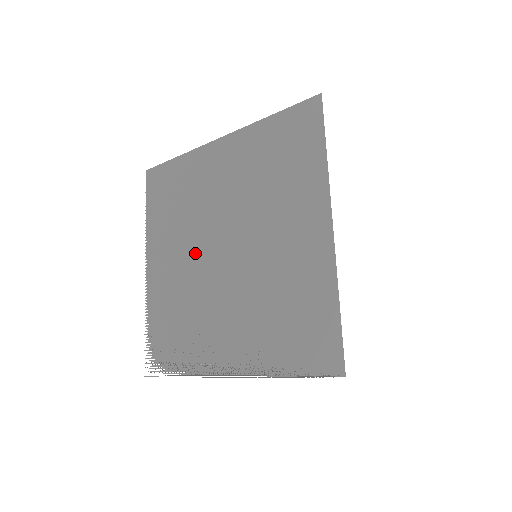
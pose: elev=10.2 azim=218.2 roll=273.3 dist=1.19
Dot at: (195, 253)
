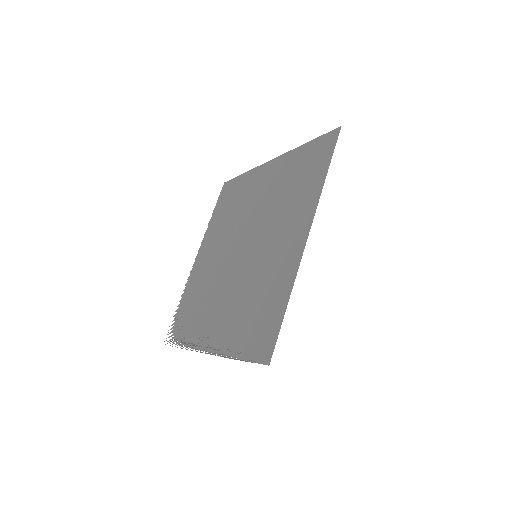
Dot at: (225, 249)
